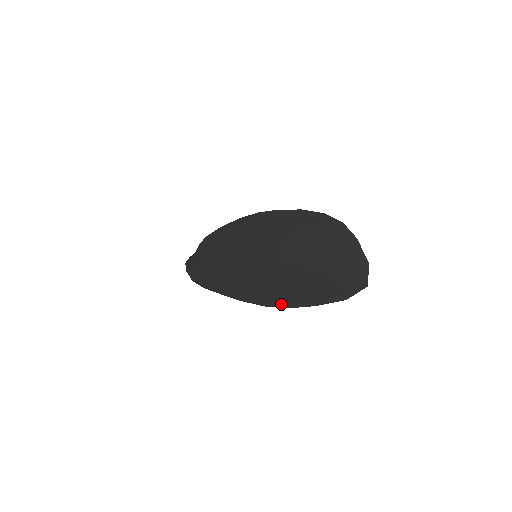
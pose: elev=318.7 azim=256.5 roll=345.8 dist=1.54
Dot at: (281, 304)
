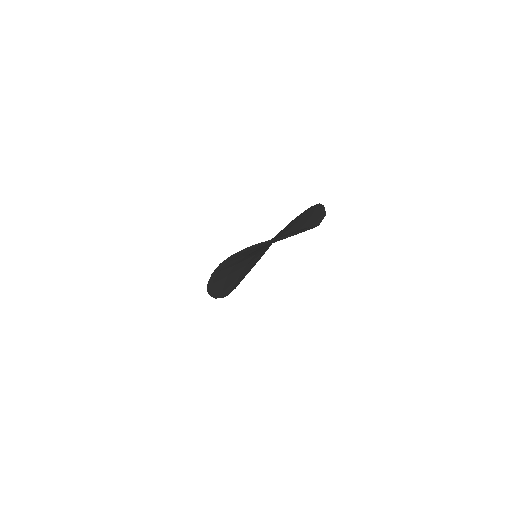
Dot at: (245, 248)
